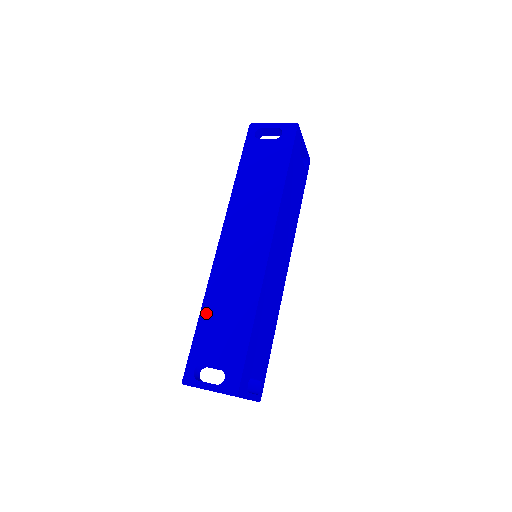
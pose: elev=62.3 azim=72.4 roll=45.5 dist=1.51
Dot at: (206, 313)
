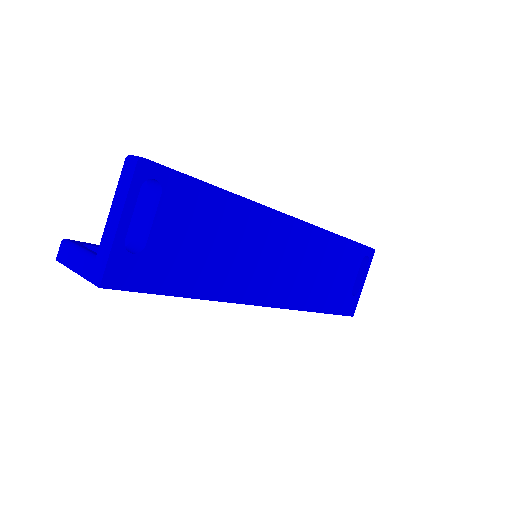
Dot at: occluded
